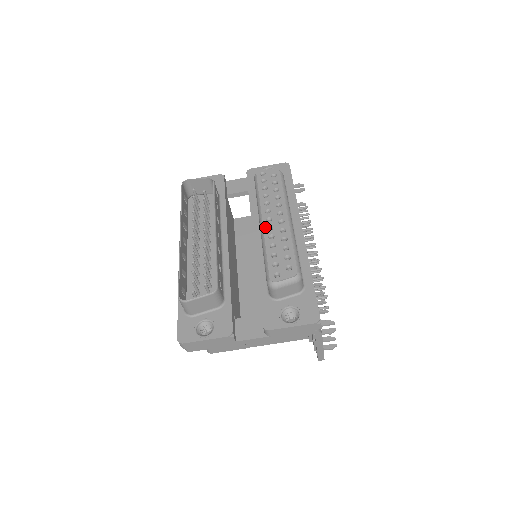
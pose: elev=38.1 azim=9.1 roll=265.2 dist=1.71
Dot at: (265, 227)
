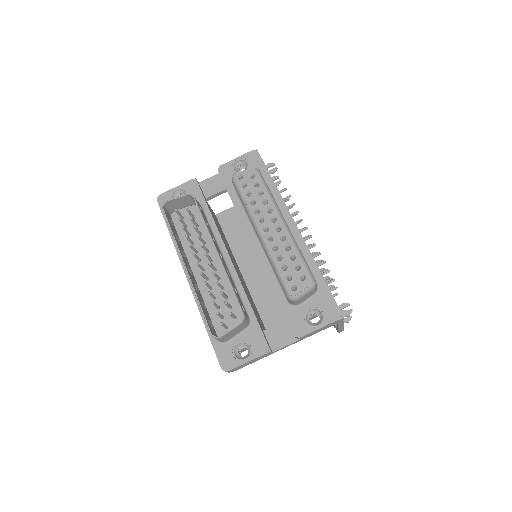
Dot at: (265, 239)
